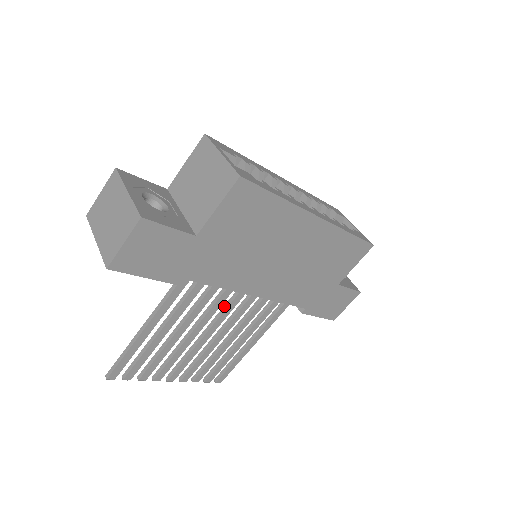
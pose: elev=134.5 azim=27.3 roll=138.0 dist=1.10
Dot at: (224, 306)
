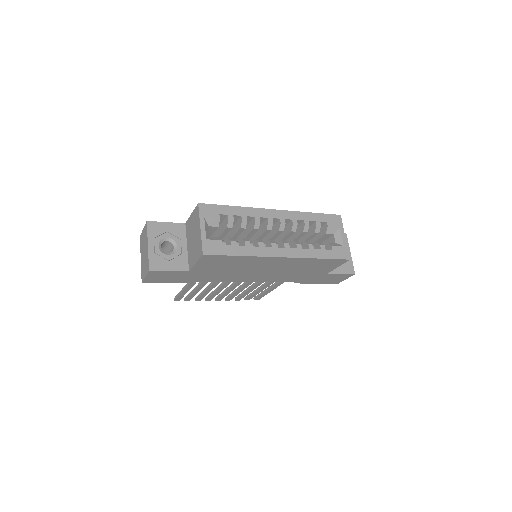
Dot at: occluded
